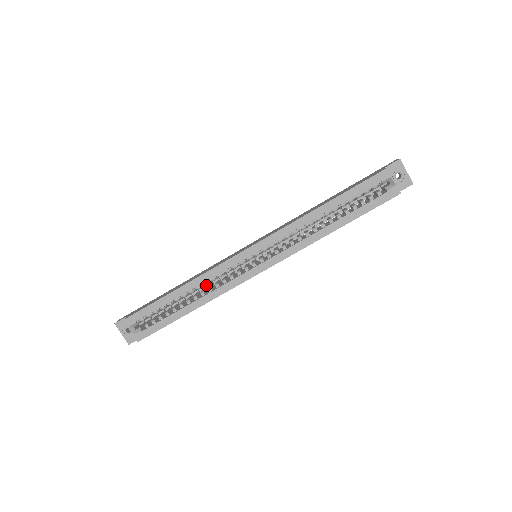
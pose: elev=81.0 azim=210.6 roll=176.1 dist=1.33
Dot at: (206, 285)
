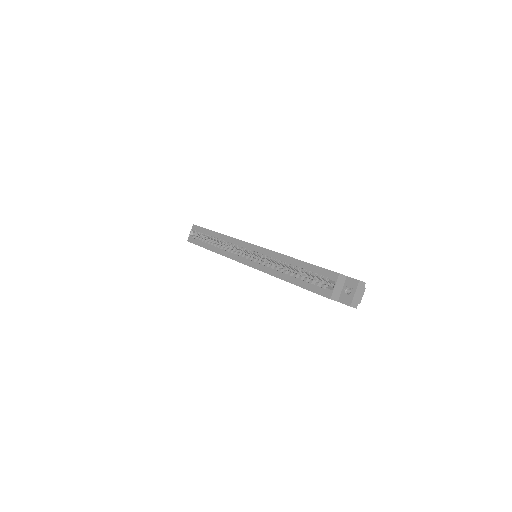
Dot at: (232, 248)
